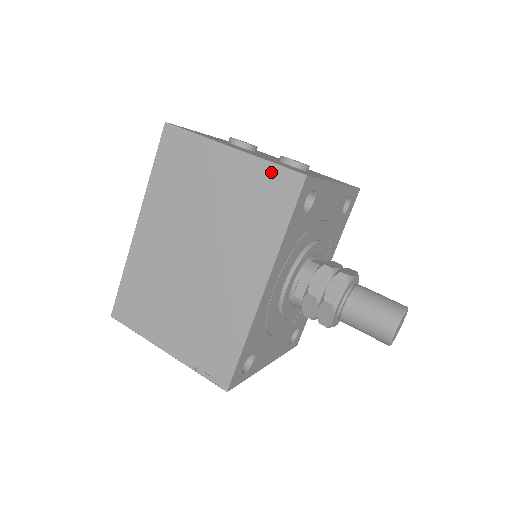
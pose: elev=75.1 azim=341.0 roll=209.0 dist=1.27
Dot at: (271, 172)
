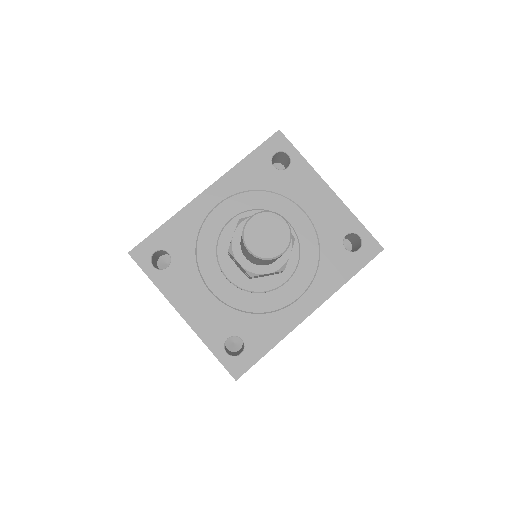
Dot at: occluded
